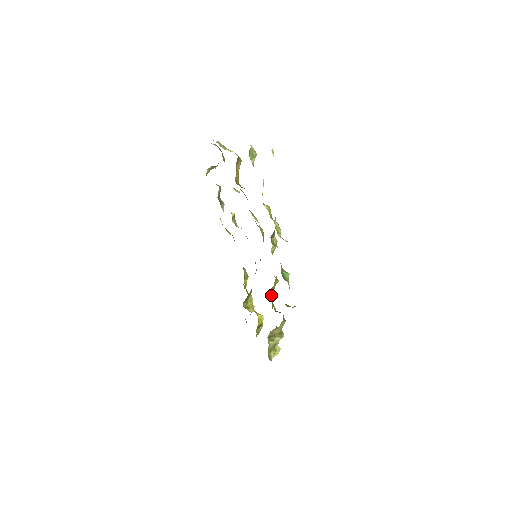
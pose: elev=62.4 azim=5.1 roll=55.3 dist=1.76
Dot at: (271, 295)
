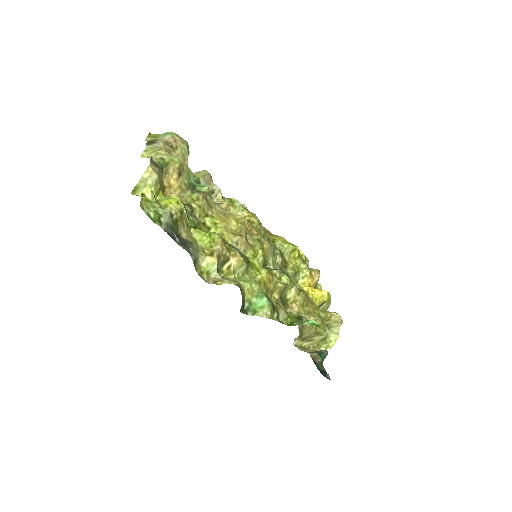
Dot at: (289, 296)
